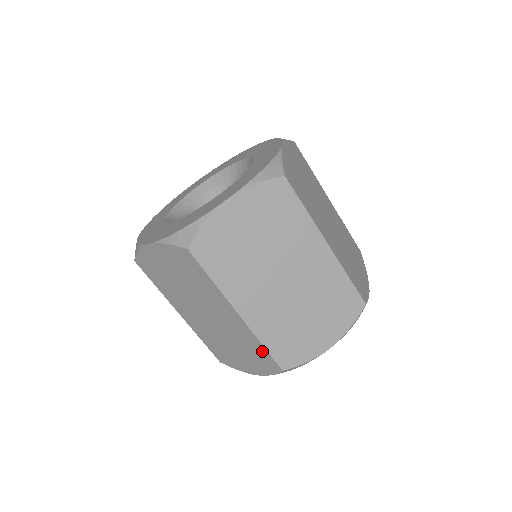
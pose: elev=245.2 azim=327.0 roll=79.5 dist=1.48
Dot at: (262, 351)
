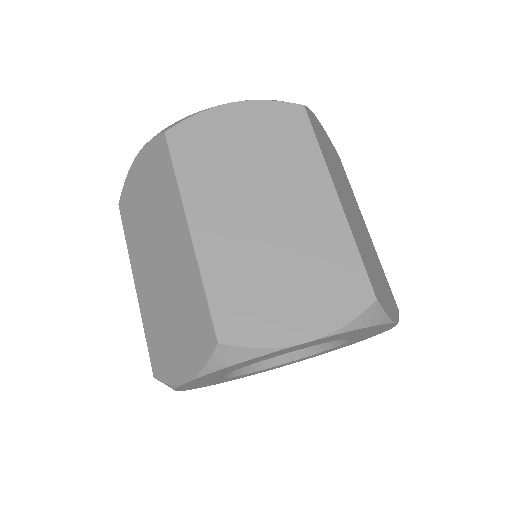
Dot at: (351, 263)
